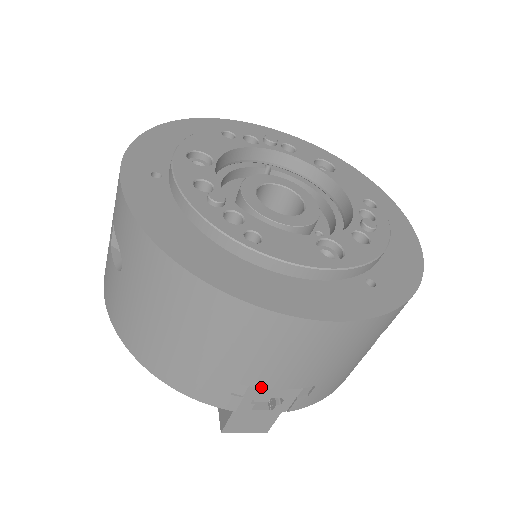
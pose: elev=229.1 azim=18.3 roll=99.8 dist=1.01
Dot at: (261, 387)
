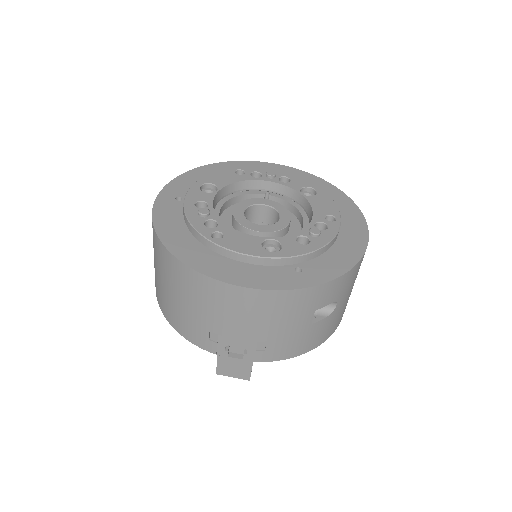
Dot at: (225, 336)
